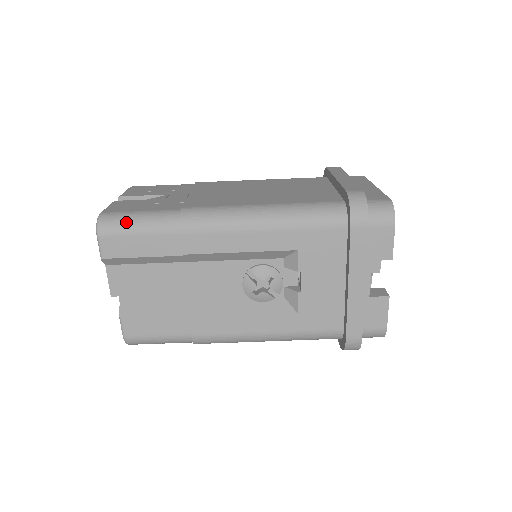
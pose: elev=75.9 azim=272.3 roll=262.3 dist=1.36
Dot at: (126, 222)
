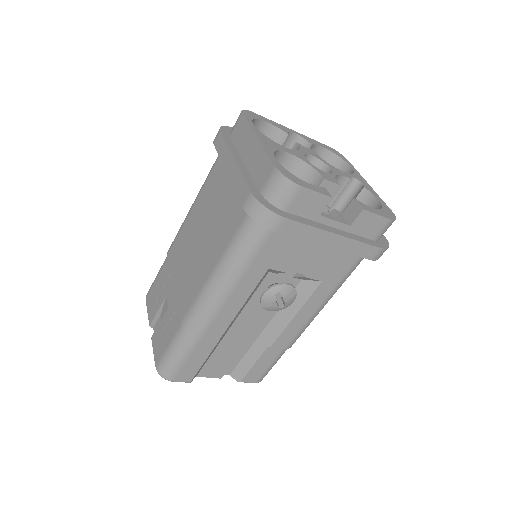
Dot at: (171, 363)
